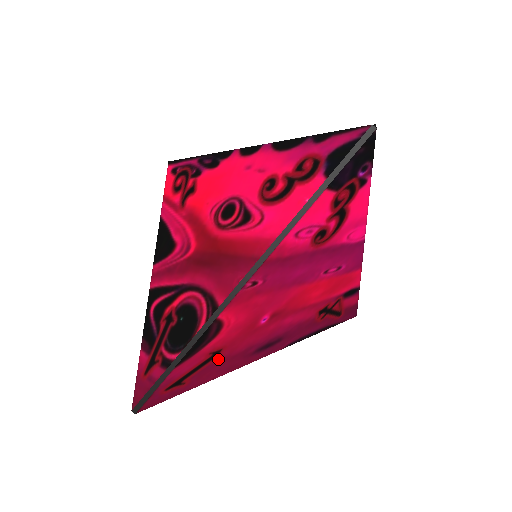
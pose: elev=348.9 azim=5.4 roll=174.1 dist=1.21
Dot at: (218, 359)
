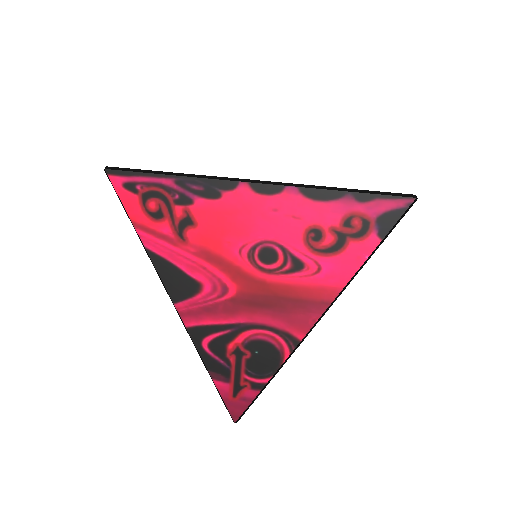
Dot at: occluded
